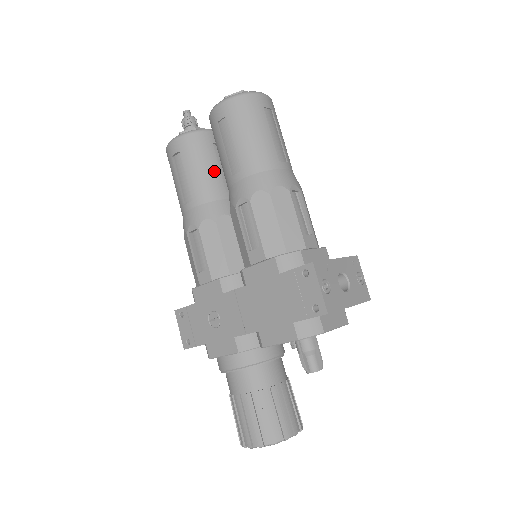
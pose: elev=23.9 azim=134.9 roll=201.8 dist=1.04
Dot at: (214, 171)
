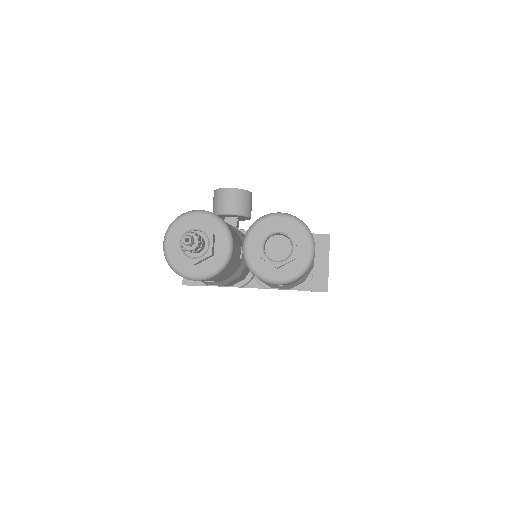
Dot at: (236, 264)
